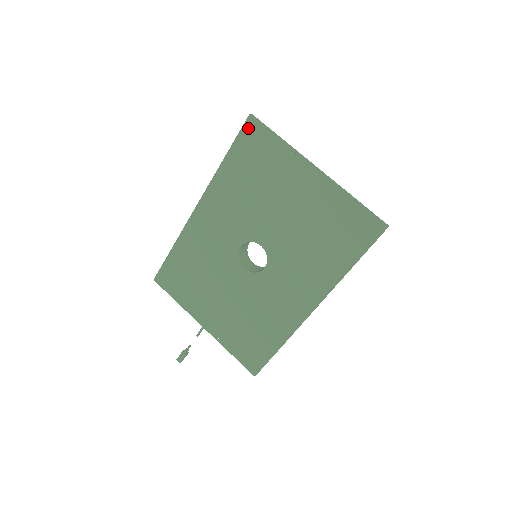
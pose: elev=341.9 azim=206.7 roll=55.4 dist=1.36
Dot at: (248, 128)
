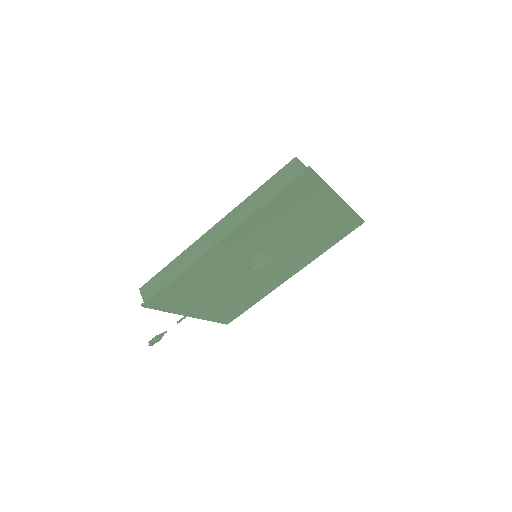
Dot at: (303, 178)
